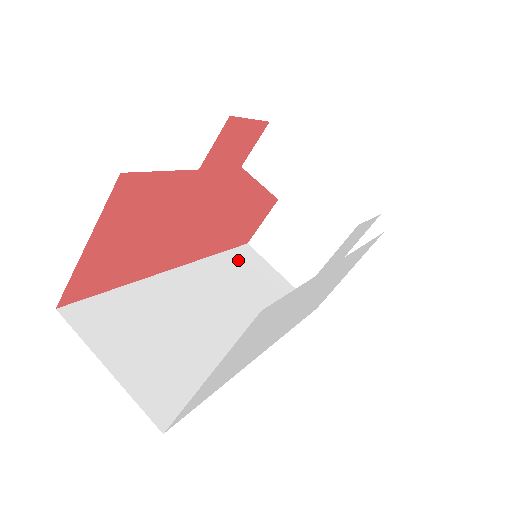
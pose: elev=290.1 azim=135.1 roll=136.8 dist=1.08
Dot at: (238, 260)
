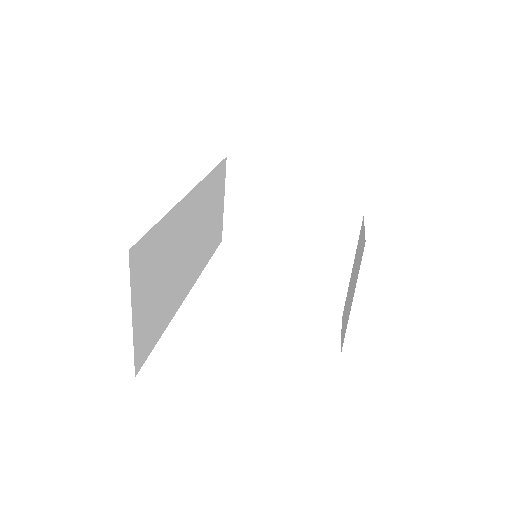
Dot at: (216, 180)
